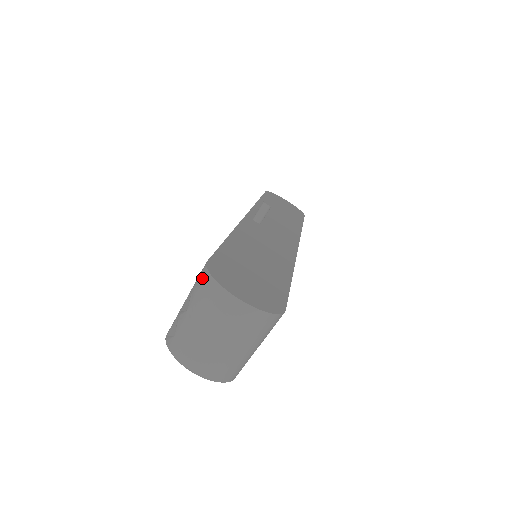
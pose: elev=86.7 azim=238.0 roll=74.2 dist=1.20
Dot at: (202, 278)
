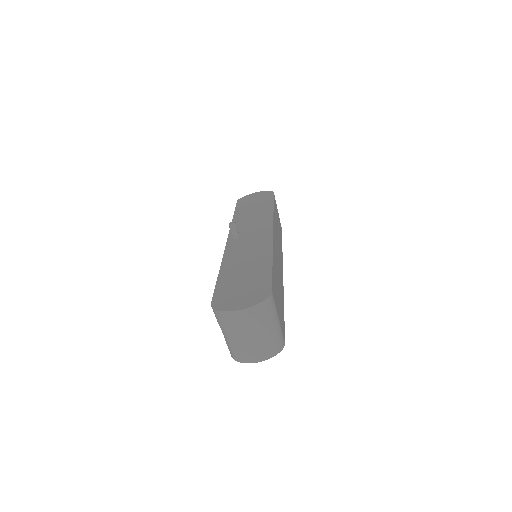
Dot at: (215, 314)
